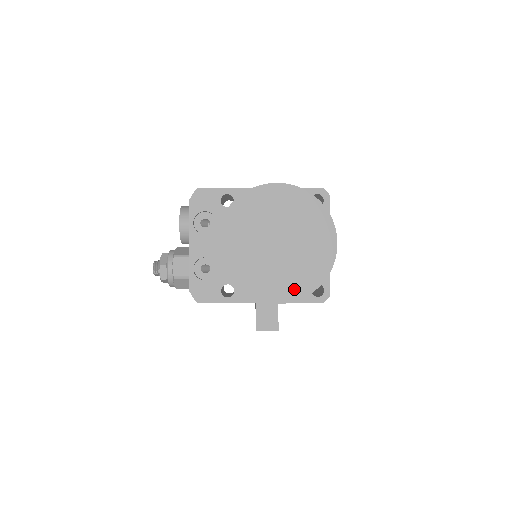
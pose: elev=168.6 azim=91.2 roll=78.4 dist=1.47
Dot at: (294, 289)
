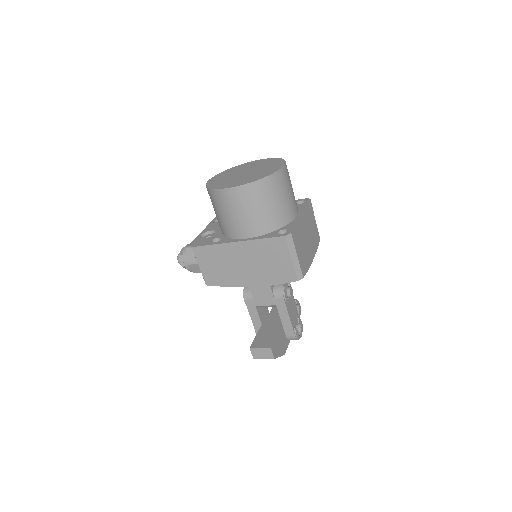
Dot at: (245, 182)
